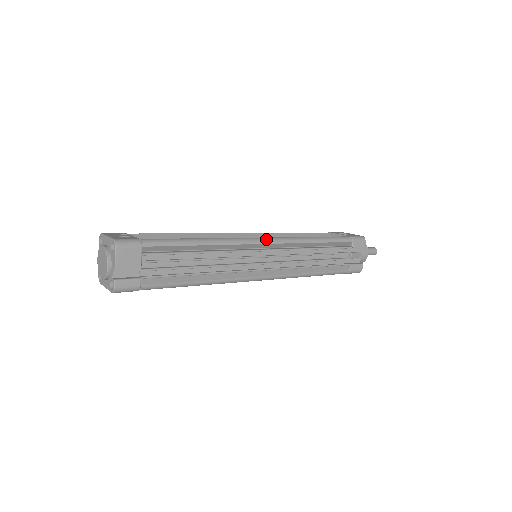
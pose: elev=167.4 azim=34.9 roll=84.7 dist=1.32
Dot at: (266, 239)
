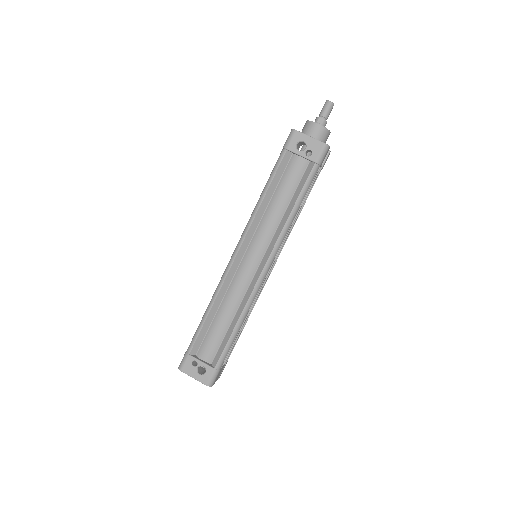
Dot at: (267, 268)
